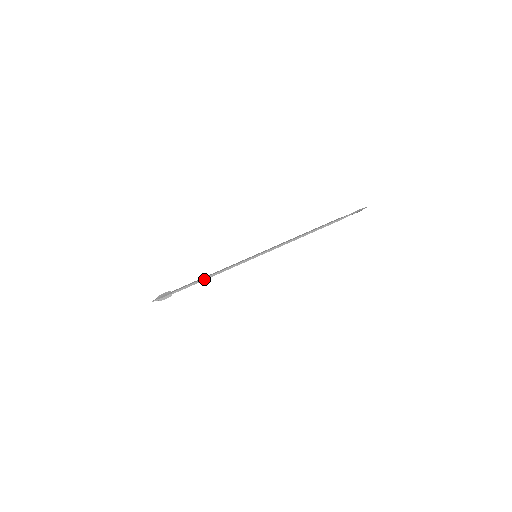
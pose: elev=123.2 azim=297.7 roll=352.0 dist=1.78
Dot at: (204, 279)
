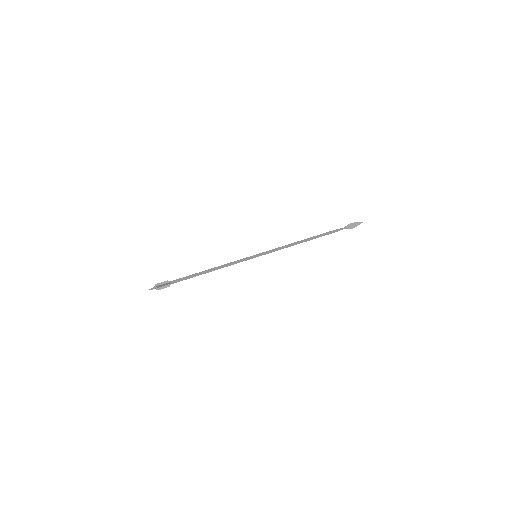
Dot at: (203, 272)
